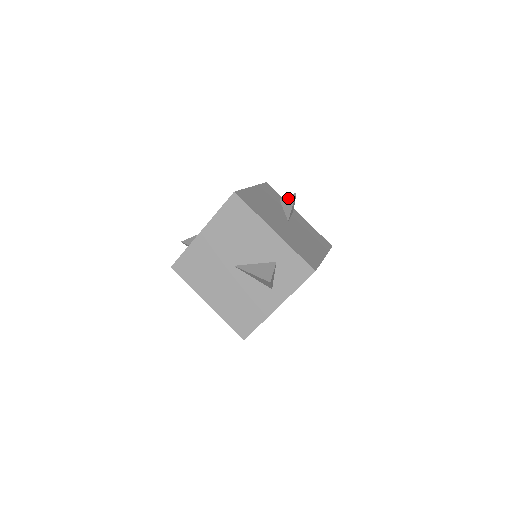
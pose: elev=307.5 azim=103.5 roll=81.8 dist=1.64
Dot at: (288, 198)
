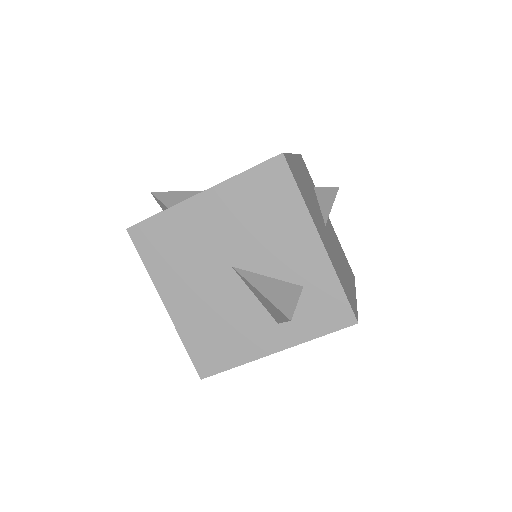
Dot at: (327, 190)
